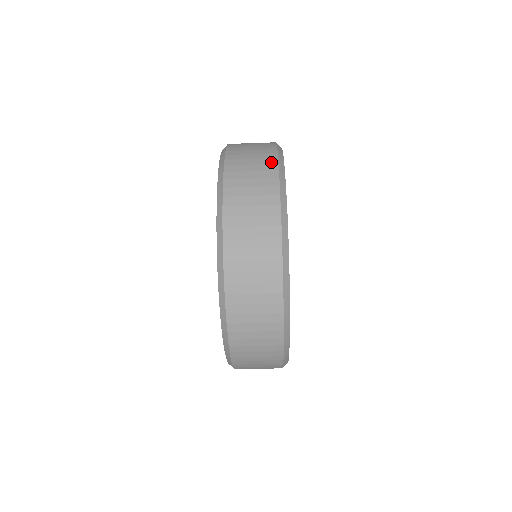
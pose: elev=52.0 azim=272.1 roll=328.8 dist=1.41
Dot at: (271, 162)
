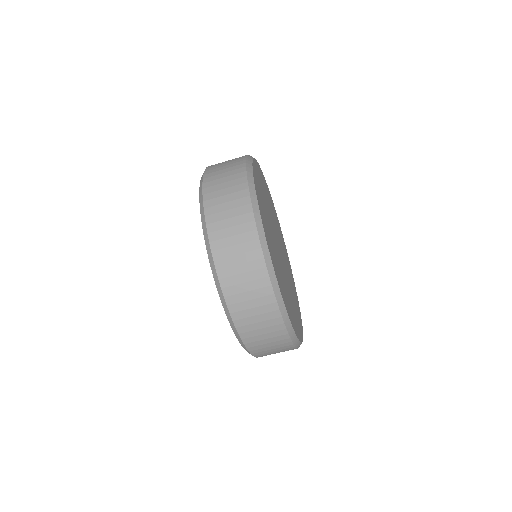
Dot at: (241, 157)
